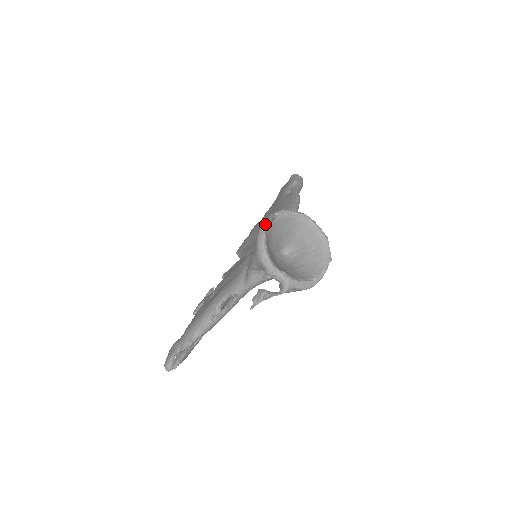
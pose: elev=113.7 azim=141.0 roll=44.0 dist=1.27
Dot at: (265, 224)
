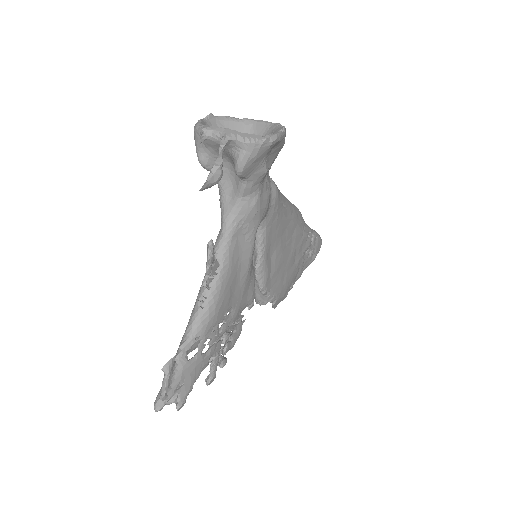
Dot at: (203, 120)
